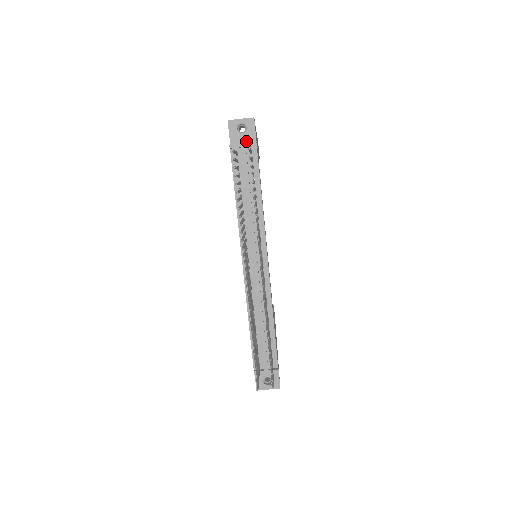
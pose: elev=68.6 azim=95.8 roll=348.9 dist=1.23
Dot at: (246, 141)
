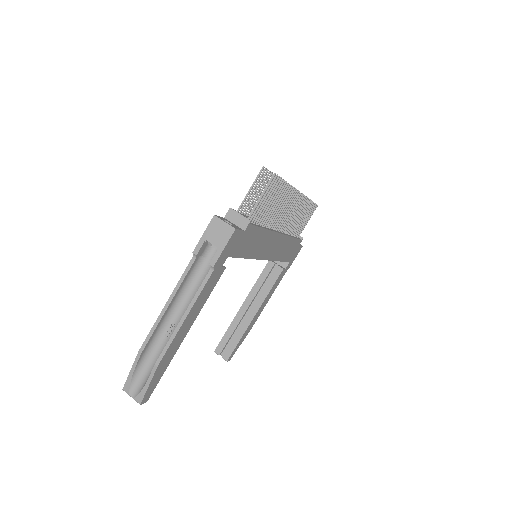
Dot at: occluded
